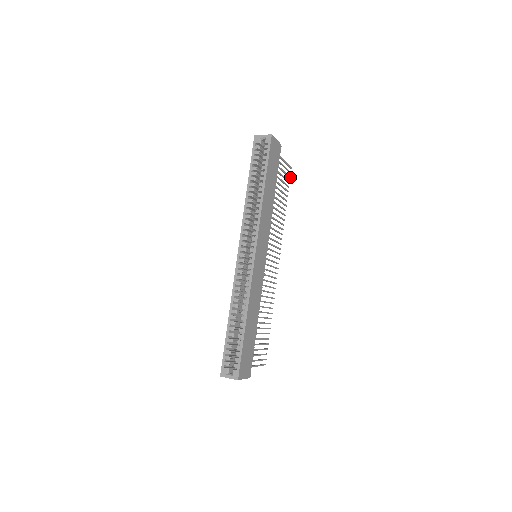
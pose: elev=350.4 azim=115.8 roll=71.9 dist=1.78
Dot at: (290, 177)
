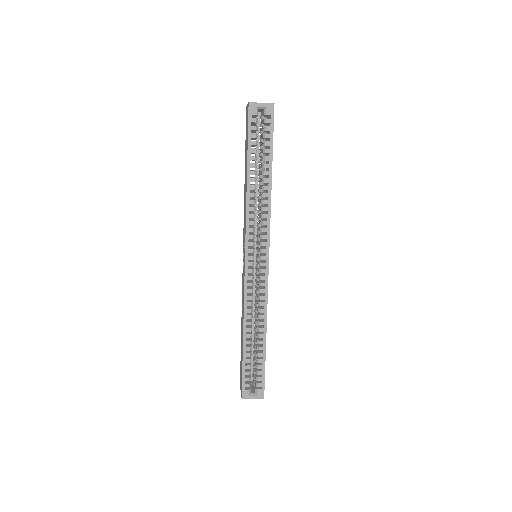
Dot at: occluded
